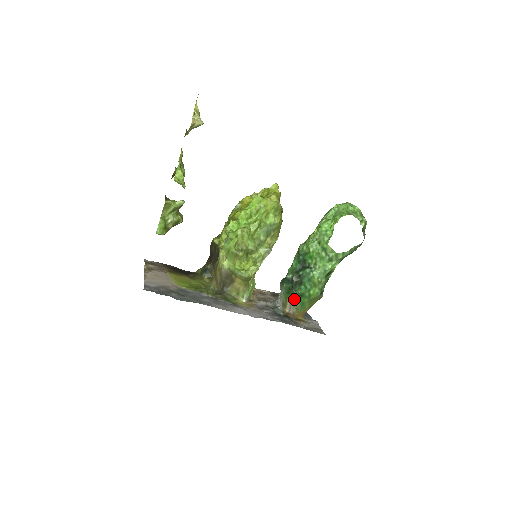
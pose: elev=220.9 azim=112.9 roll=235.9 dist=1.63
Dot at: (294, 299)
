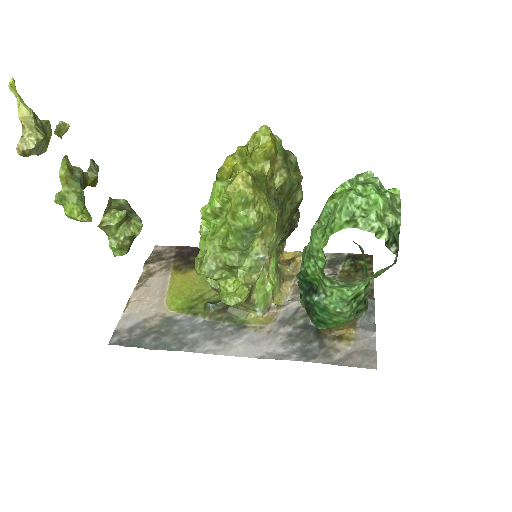
Dot at: (315, 324)
